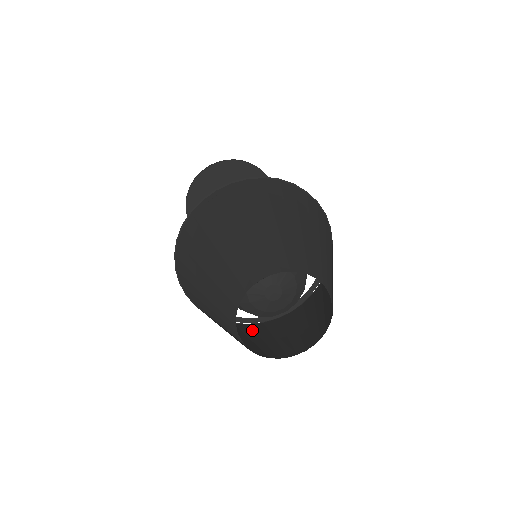
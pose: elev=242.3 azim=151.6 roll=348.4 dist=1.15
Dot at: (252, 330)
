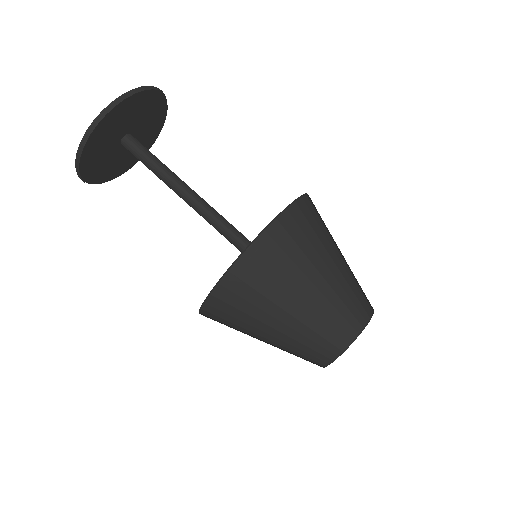
Dot at: occluded
